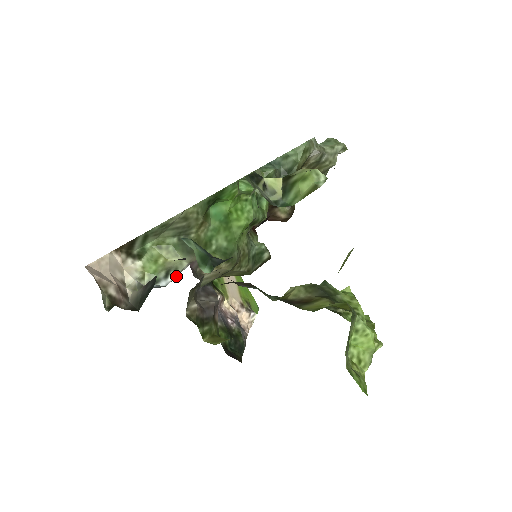
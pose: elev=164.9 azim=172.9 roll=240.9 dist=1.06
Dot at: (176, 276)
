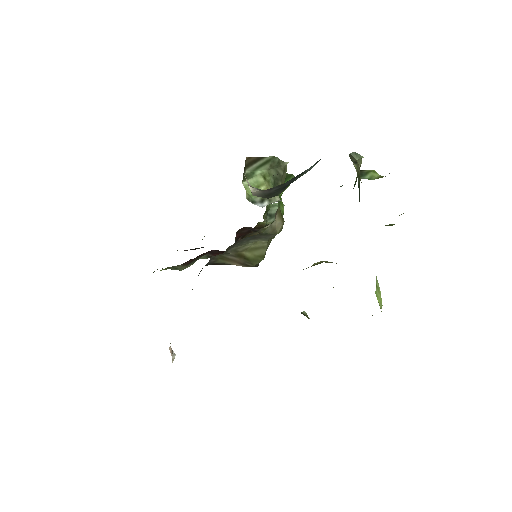
Dot at: (274, 202)
